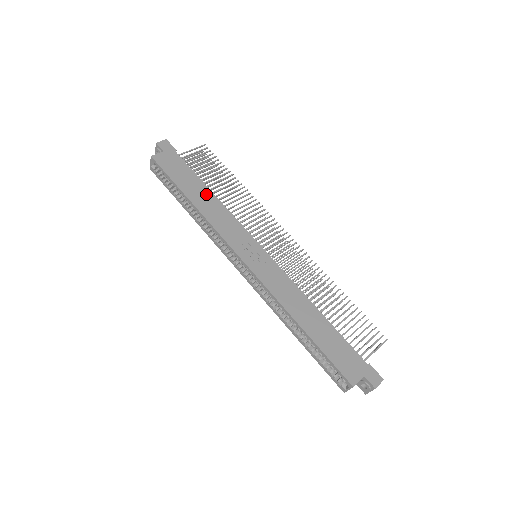
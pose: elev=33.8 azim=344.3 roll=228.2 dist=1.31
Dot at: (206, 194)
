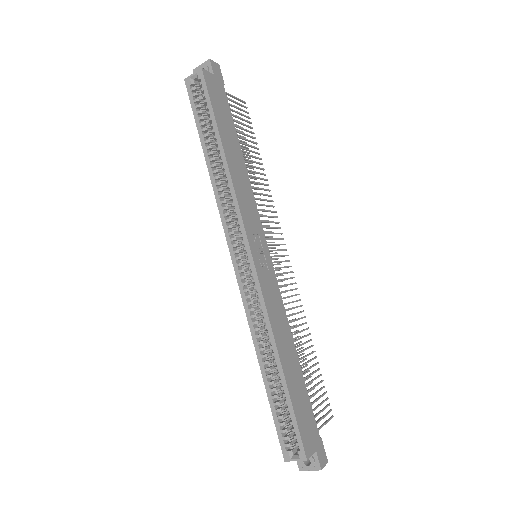
Dot at: (238, 154)
